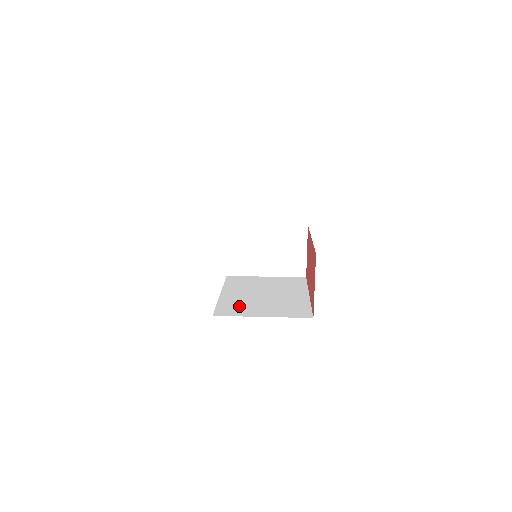
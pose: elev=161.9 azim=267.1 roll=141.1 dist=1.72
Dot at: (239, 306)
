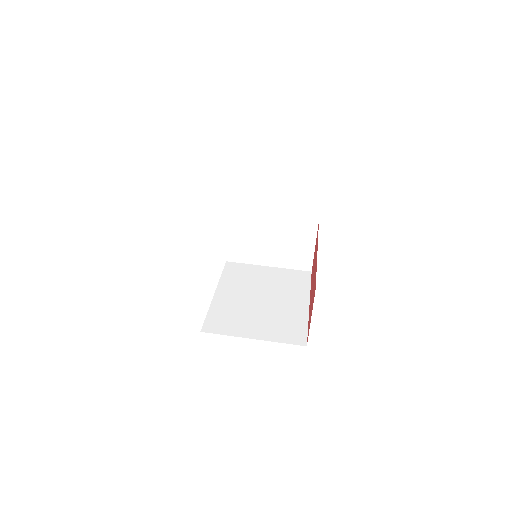
Dot at: (231, 317)
